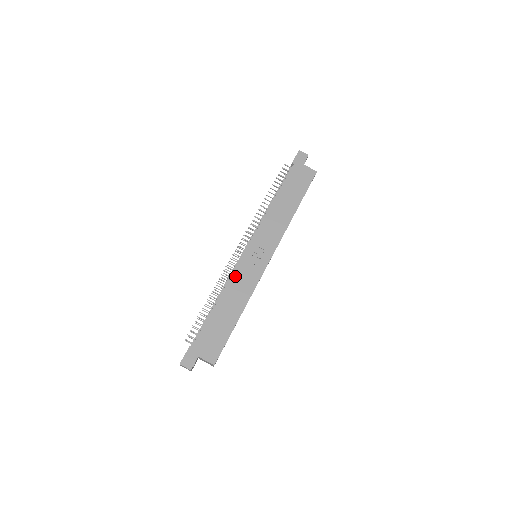
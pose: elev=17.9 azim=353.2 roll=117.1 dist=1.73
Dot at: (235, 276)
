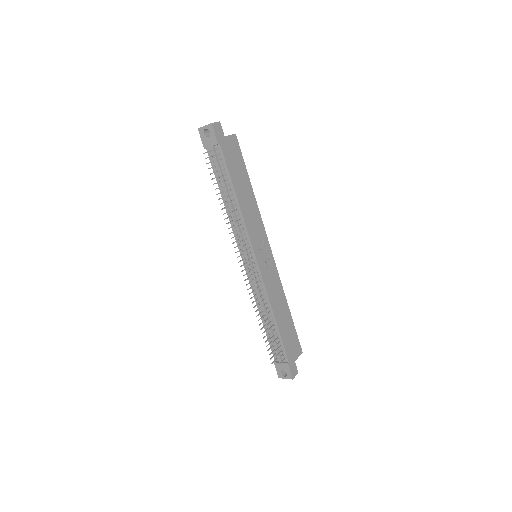
Dot at: (268, 289)
